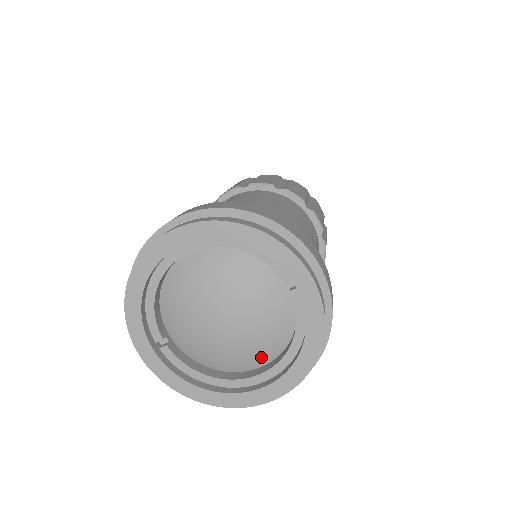
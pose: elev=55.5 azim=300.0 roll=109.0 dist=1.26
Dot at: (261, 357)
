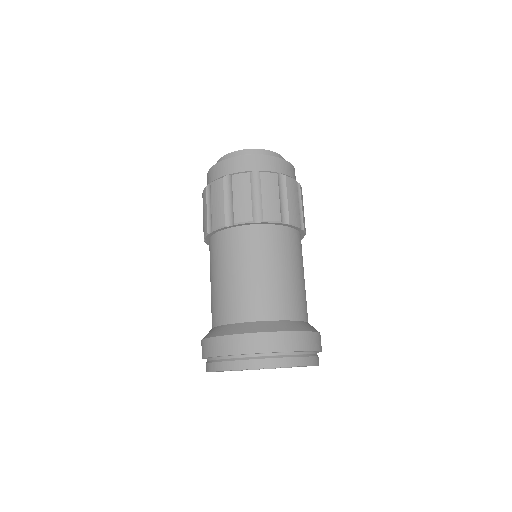
Dot at: occluded
